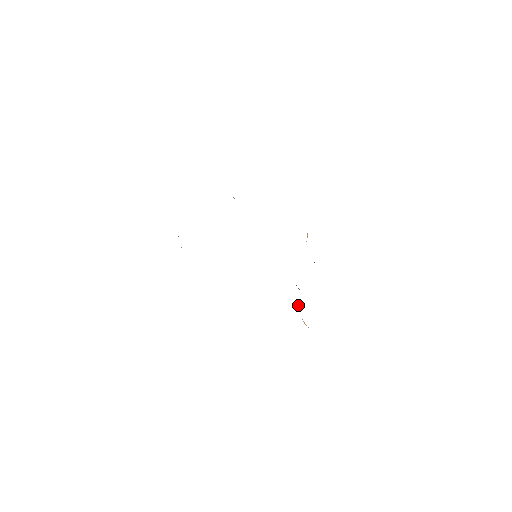
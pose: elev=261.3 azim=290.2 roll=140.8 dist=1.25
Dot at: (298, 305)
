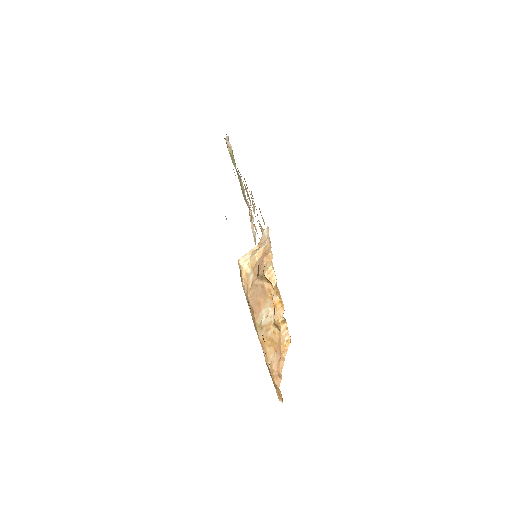
Dot at: (280, 321)
